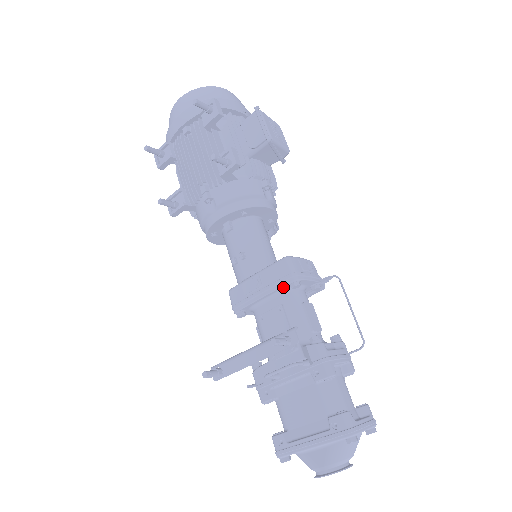
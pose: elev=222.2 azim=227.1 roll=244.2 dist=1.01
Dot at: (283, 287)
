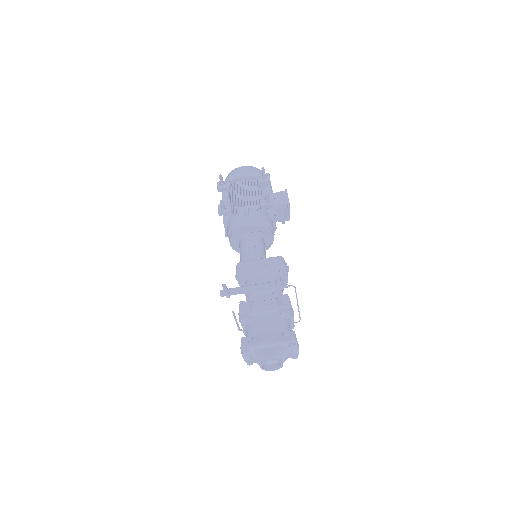
Dot at: (275, 269)
